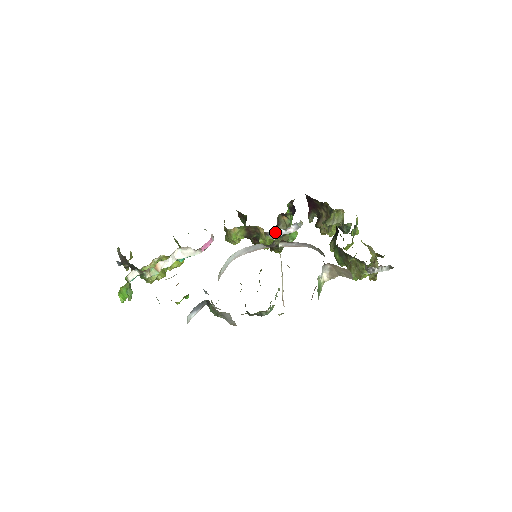
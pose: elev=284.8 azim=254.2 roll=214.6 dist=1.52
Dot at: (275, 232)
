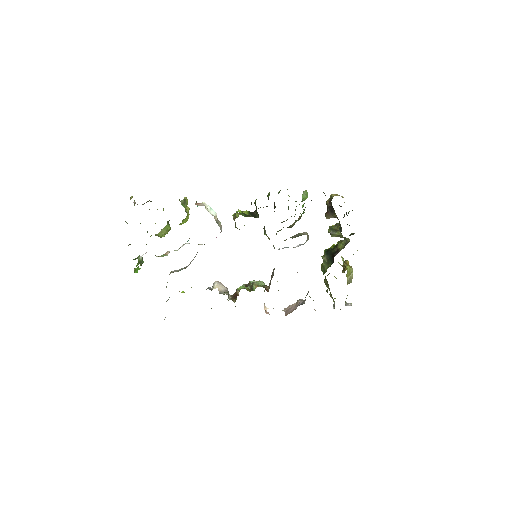
Dot at: (279, 248)
